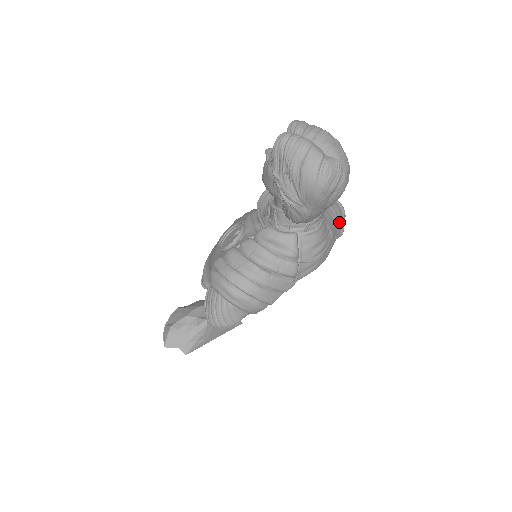
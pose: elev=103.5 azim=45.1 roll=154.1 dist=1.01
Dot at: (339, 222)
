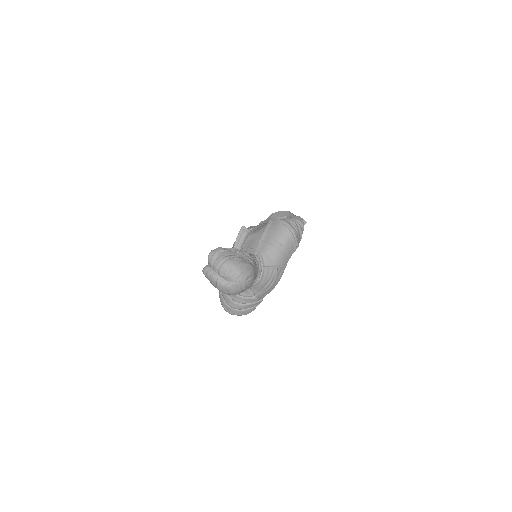
Dot at: (289, 247)
